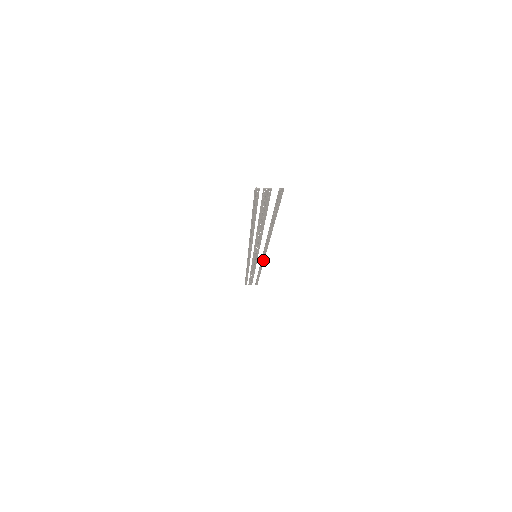
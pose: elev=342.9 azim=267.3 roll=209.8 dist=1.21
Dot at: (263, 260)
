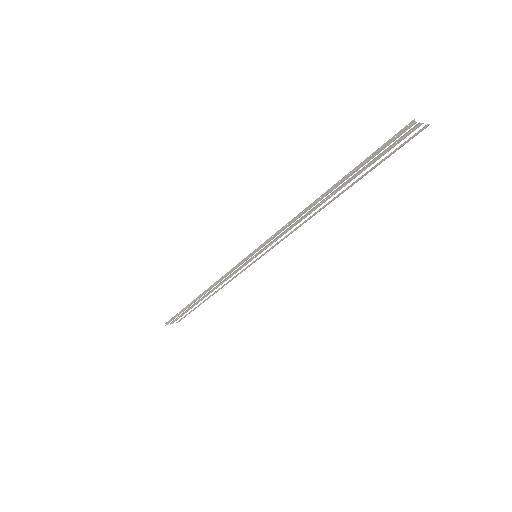
Dot at: occluded
